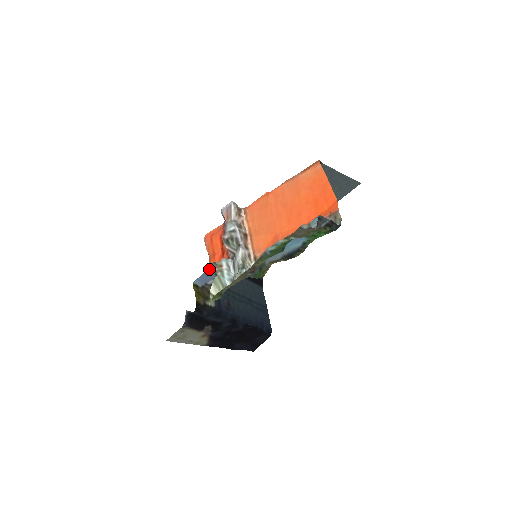
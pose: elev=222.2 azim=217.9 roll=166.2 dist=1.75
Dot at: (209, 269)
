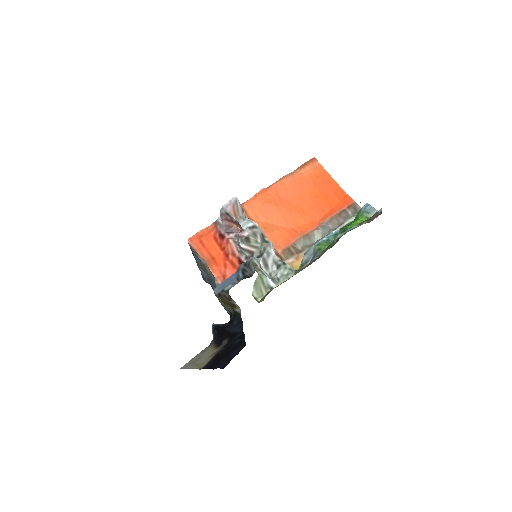
Dot at: (237, 271)
